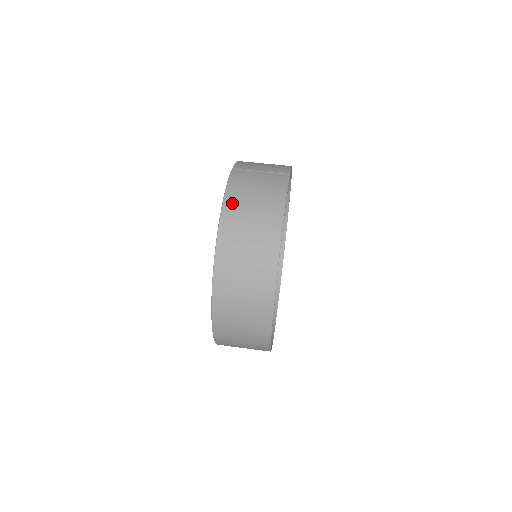
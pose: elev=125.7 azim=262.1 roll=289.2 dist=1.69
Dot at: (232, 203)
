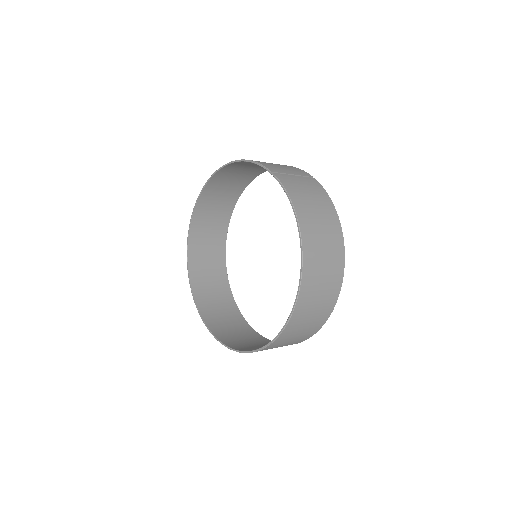
Dot at: (302, 211)
